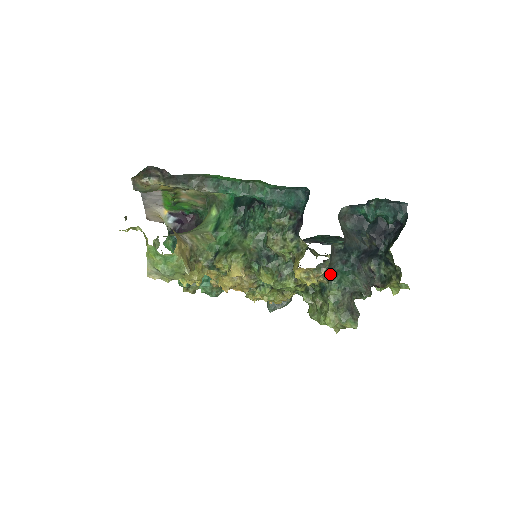
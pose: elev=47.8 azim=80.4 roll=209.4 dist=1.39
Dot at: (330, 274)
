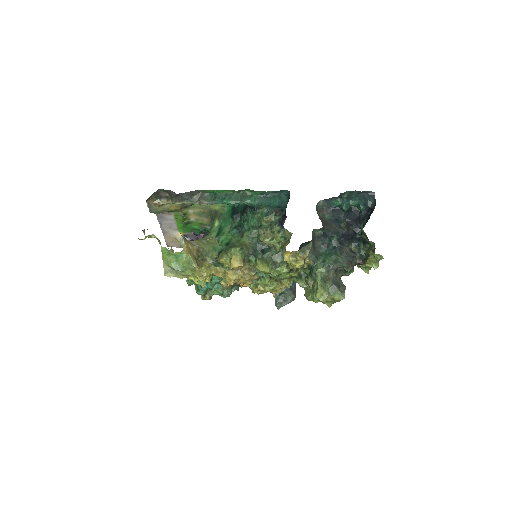
Dot at: (315, 256)
